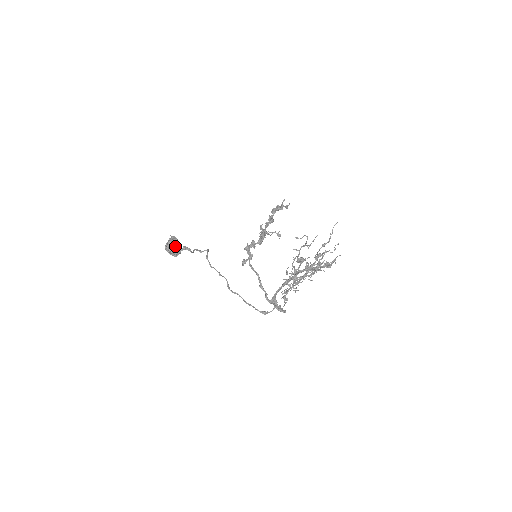
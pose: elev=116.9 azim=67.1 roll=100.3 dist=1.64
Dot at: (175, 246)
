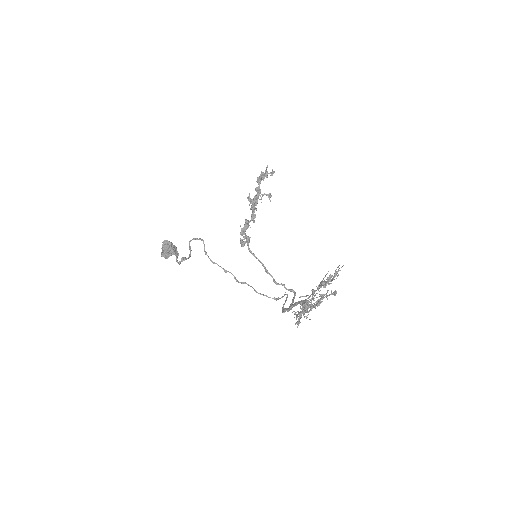
Dot at: (171, 252)
